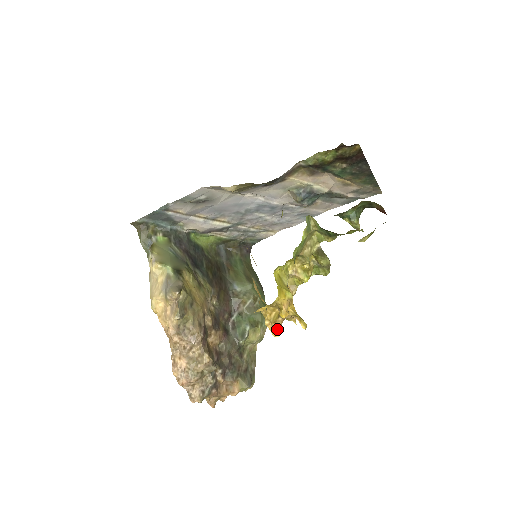
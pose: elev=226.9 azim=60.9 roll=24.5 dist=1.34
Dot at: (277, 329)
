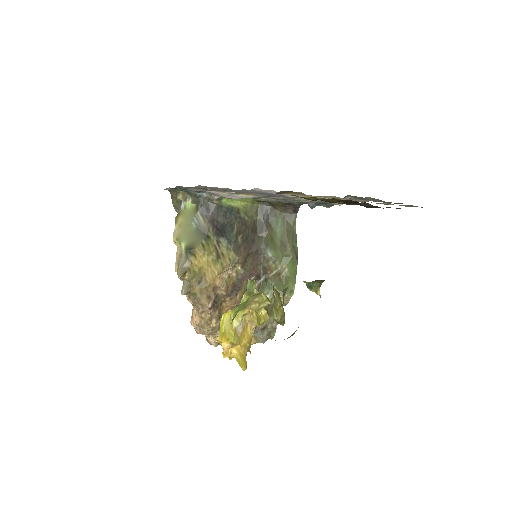
Dot at: occluded
